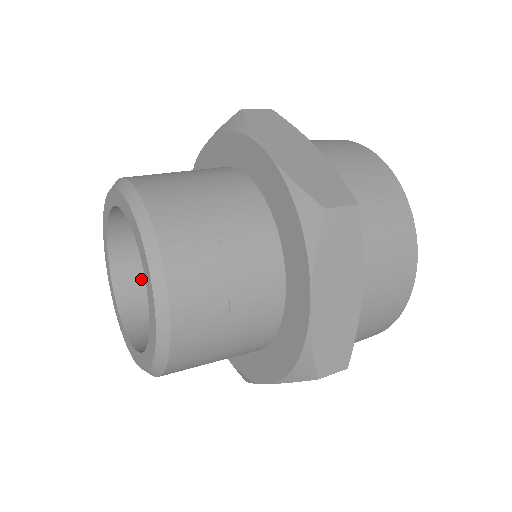
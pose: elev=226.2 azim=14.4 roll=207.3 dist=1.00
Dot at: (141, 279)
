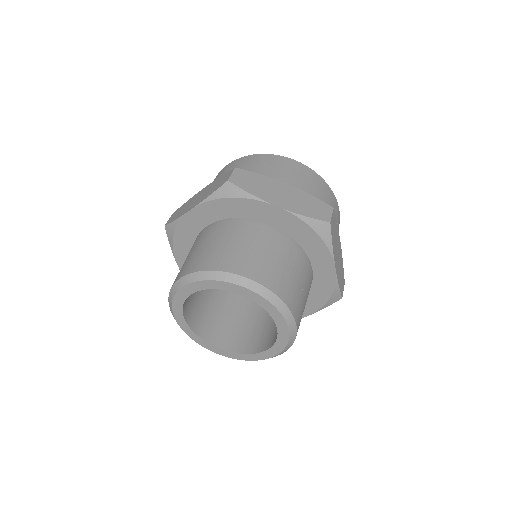
Dot at: occluded
